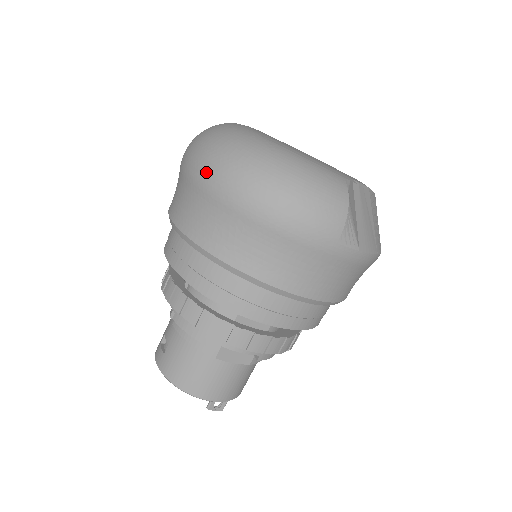
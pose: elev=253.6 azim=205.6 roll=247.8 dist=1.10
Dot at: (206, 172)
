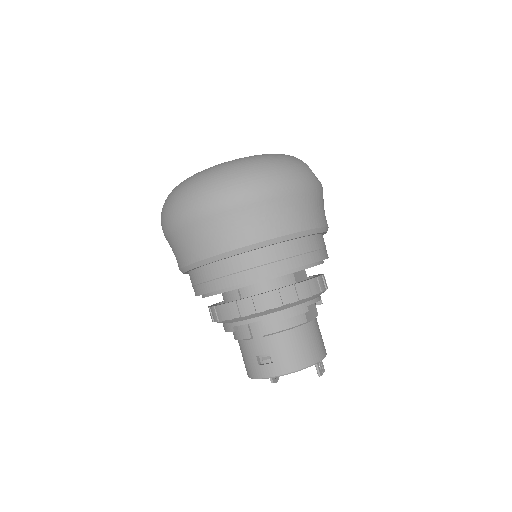
Dot at: (228, 195)
